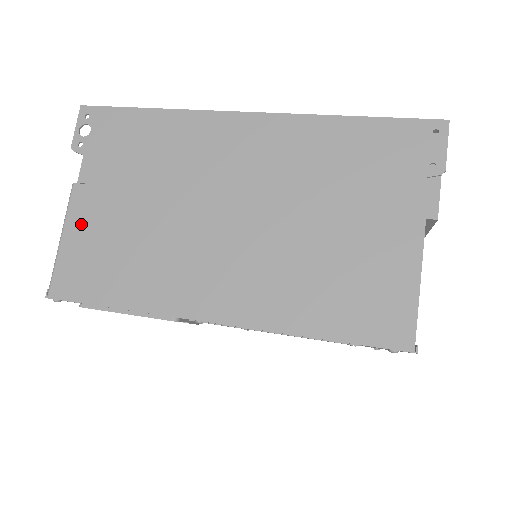
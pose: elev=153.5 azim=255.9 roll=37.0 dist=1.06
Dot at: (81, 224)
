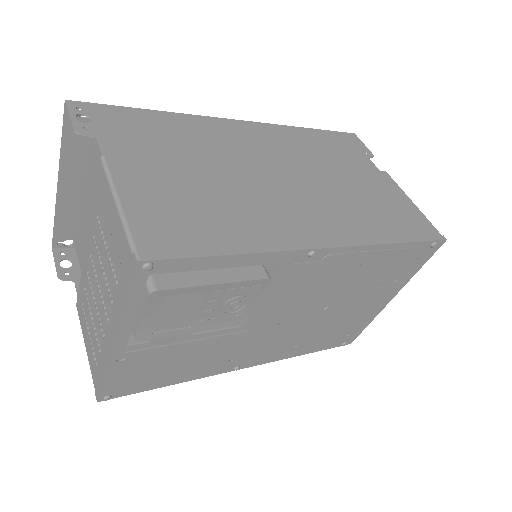
Dot at: (139, 188)
